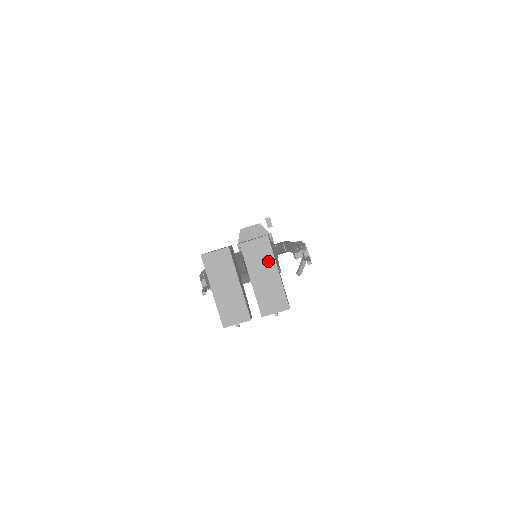
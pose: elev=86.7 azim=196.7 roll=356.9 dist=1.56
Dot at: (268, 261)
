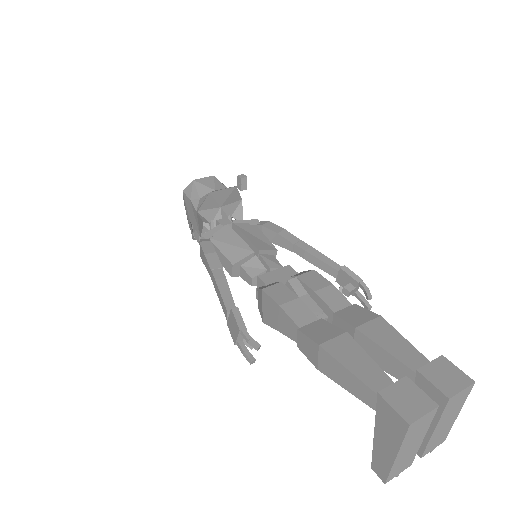
Dot at: (459, 407)
